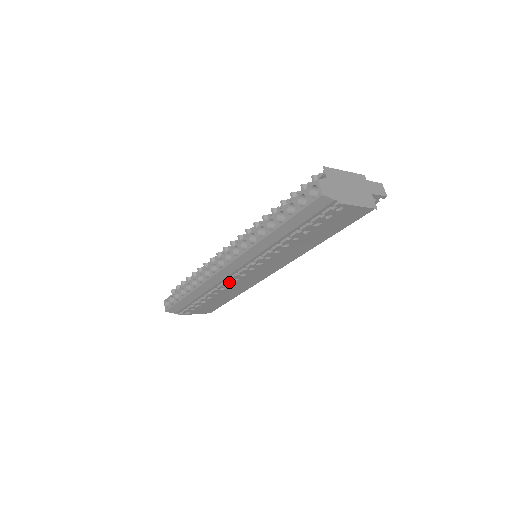
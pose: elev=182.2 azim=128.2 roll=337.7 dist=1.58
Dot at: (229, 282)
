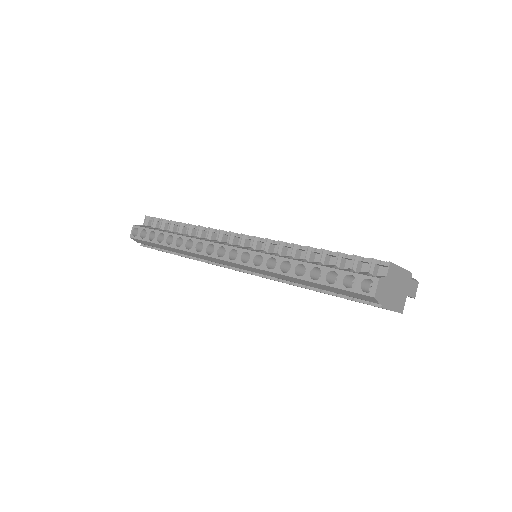
Dot at: occluded
